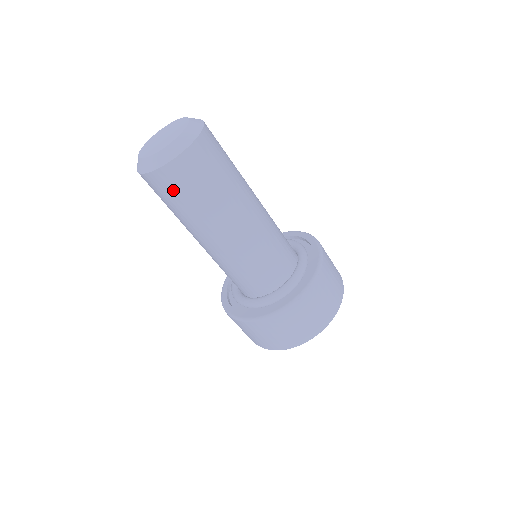
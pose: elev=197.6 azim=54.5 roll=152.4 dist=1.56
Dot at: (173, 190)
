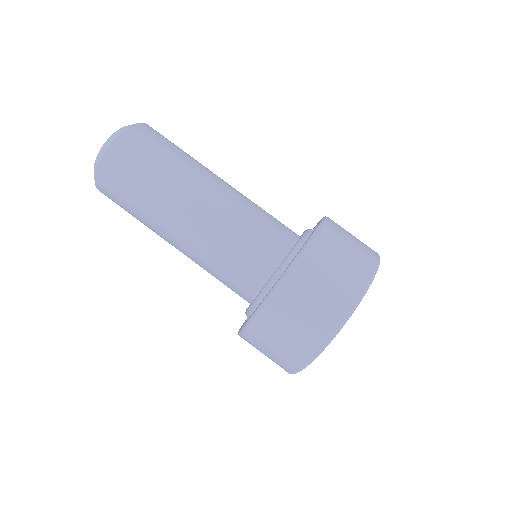
Dot at: (129, 167)
